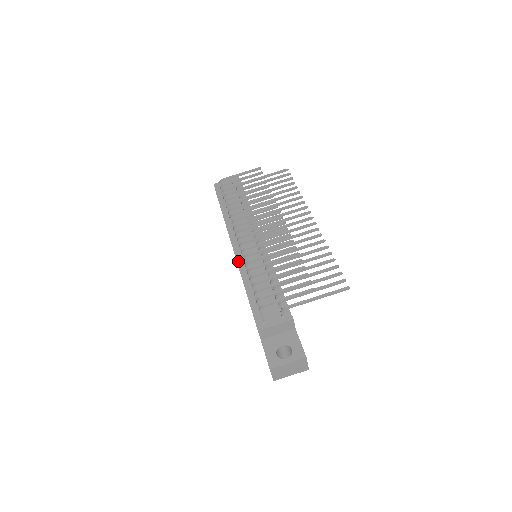
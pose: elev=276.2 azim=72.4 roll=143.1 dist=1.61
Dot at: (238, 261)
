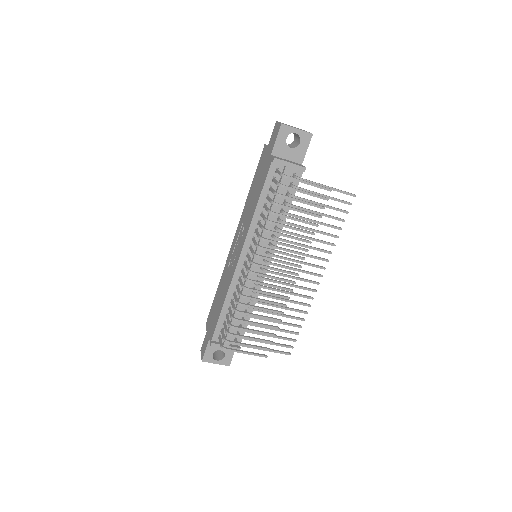
Dot at: (236, 271)
